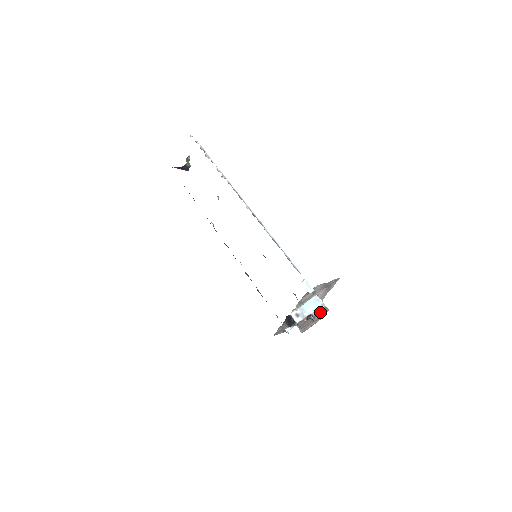
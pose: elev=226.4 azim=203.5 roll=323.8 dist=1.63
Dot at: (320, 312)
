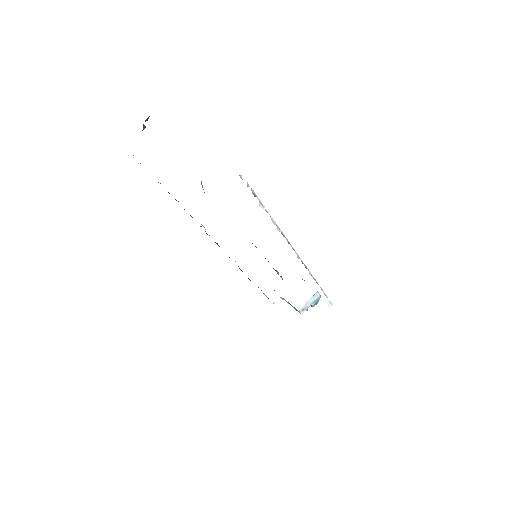
Dot at: occluded
